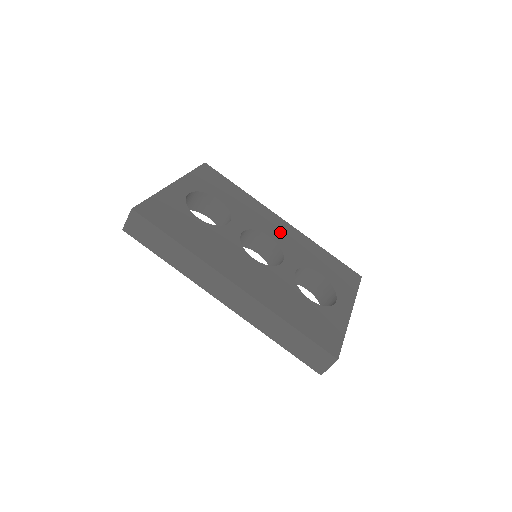
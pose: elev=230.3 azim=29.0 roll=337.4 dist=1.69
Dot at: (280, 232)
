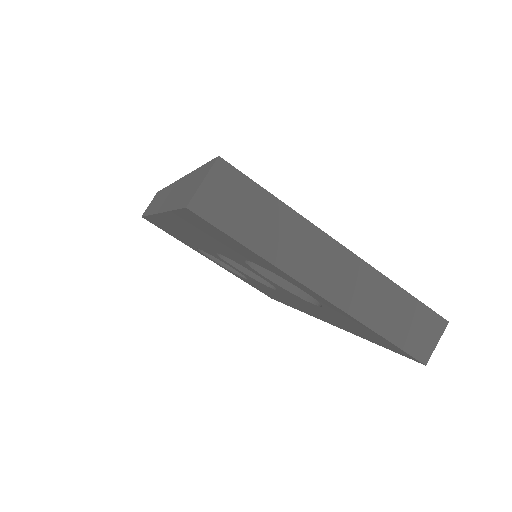
Dot at: occluded
